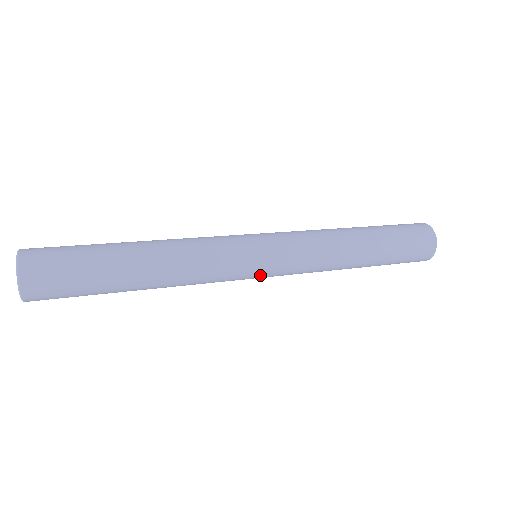
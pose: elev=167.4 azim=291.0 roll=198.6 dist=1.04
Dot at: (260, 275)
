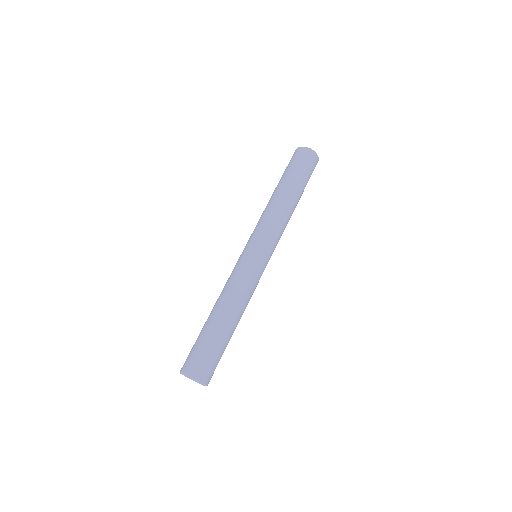
Dot at: occluded
